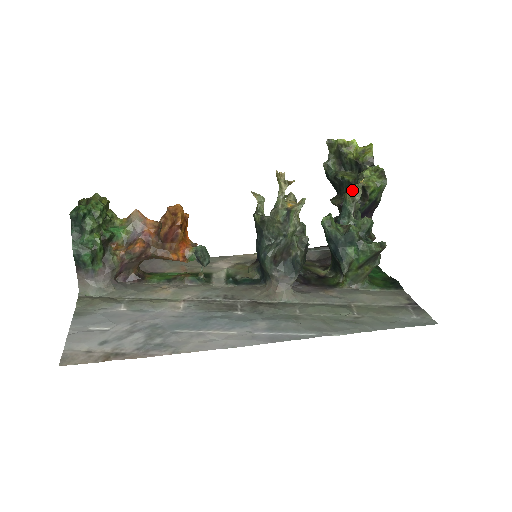
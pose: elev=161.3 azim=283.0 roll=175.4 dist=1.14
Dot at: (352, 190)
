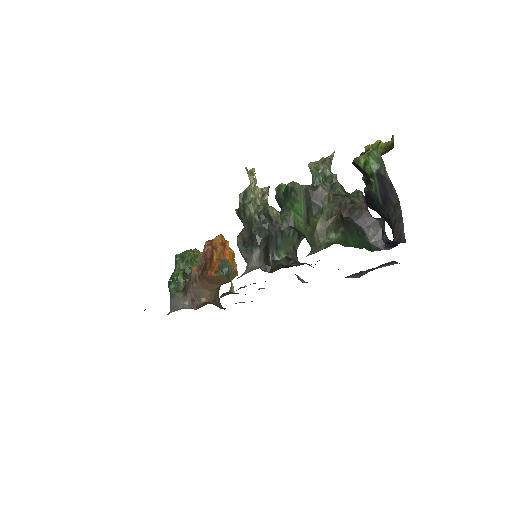
Dot at: (316, 161)
